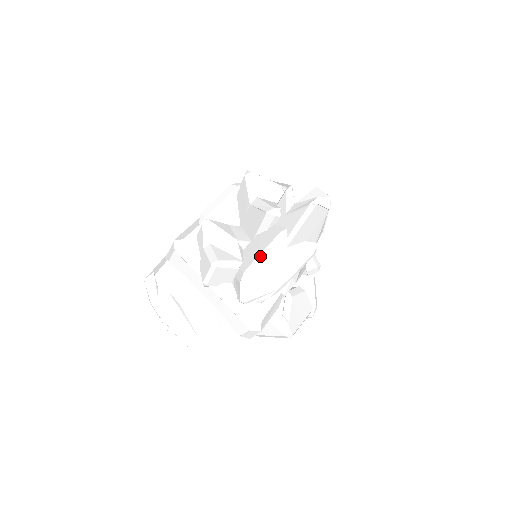
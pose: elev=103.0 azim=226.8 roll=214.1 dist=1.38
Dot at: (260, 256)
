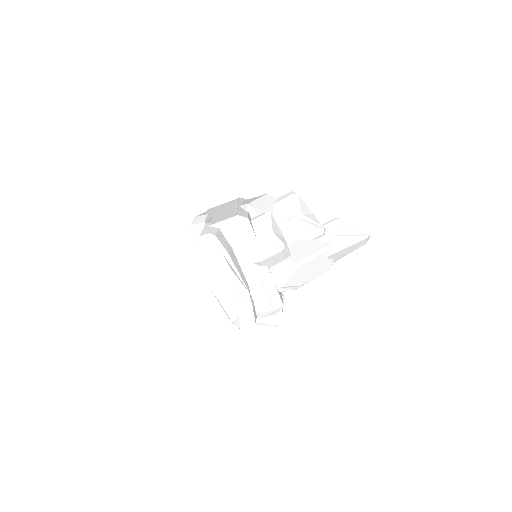
Dot at: (310, 256)
